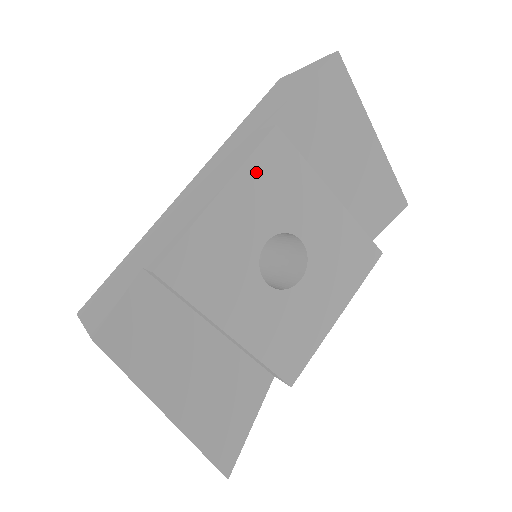
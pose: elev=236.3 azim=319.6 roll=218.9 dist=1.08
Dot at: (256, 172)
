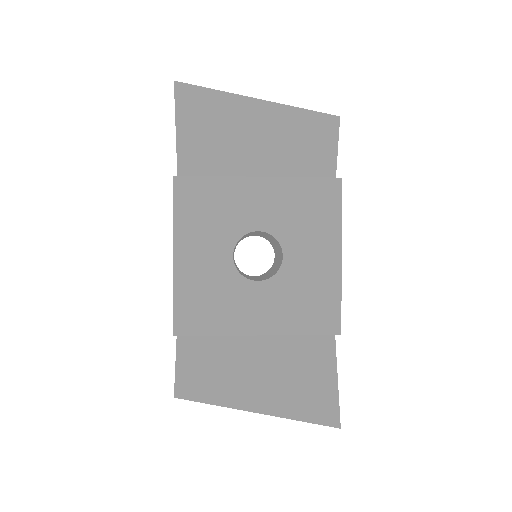
Dot at: (186, 218)
